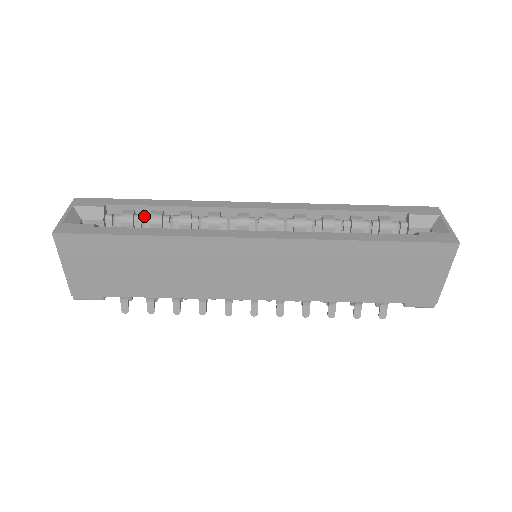
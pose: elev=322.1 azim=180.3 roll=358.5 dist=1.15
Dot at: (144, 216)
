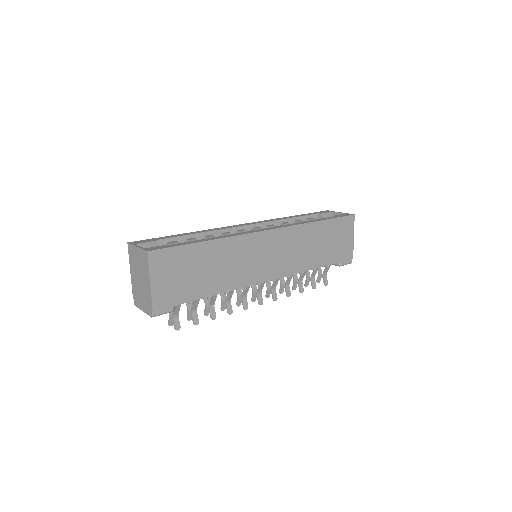
Dot at: occluded
